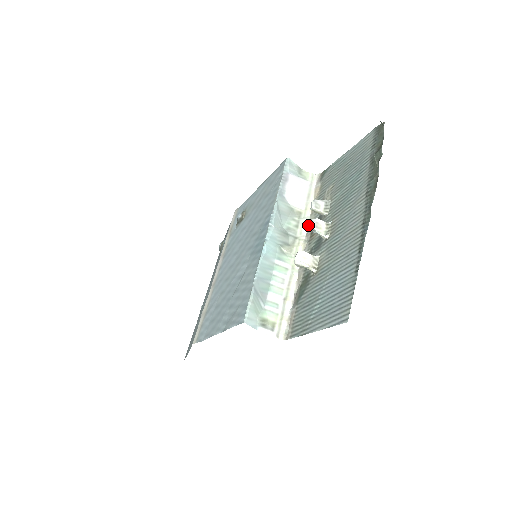
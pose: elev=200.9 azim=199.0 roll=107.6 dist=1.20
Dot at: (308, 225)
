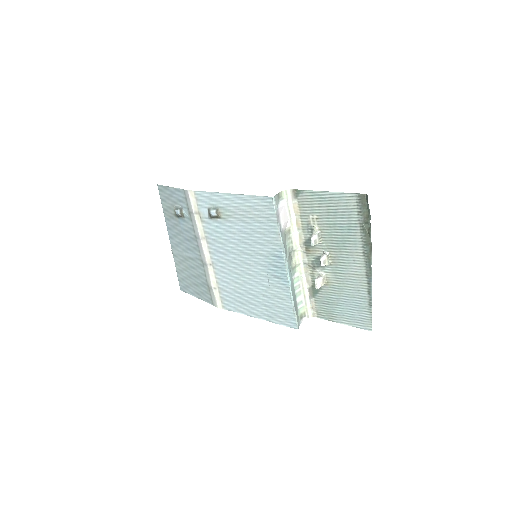
Dot at: (299, 238)
